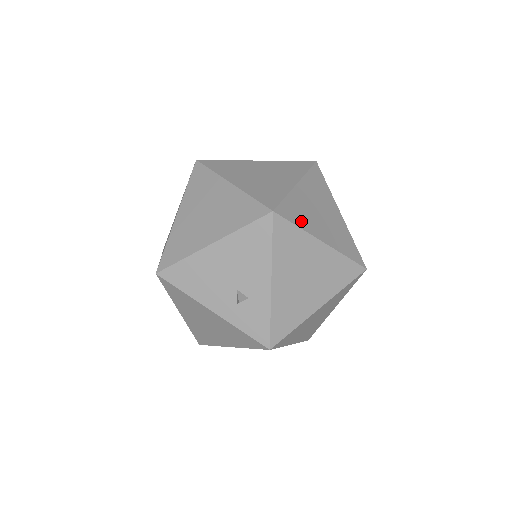
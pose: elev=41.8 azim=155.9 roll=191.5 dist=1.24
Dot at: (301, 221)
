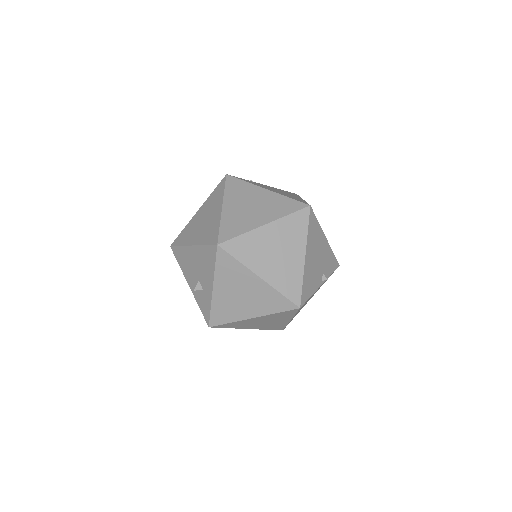
Dot at: (245, 256)
